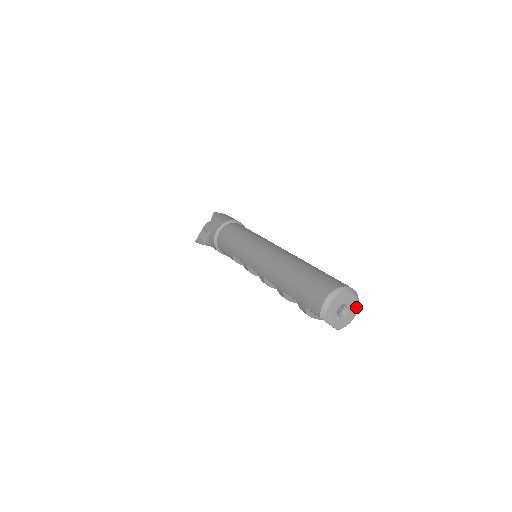
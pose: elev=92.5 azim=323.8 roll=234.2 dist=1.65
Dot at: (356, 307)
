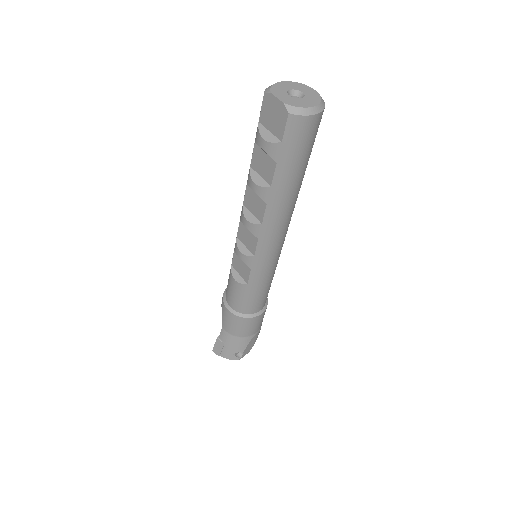
Dot at: (318, 100)
